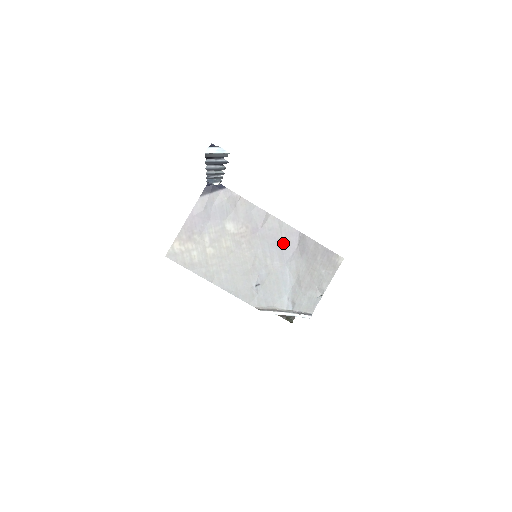
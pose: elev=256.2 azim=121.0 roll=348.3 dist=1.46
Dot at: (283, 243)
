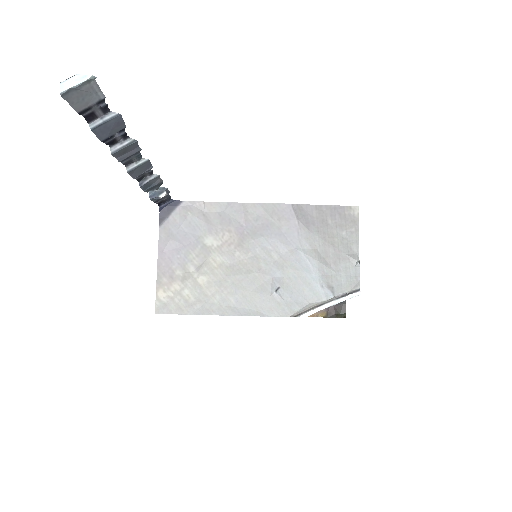
Dot at: (280, 227)
